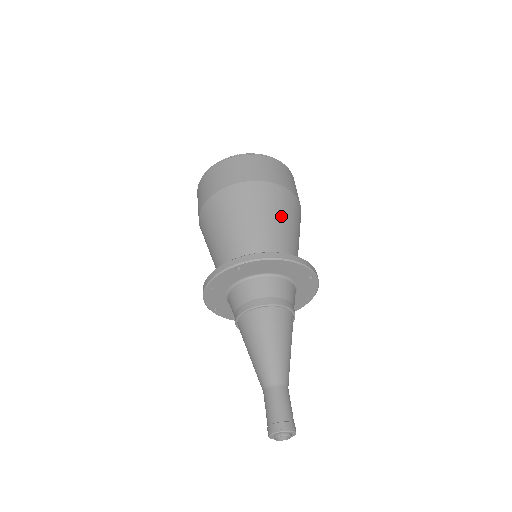
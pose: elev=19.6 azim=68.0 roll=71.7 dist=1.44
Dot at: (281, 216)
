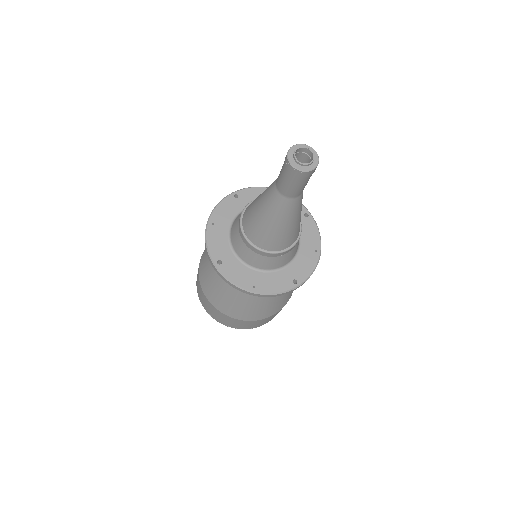
Dot at: occluded
